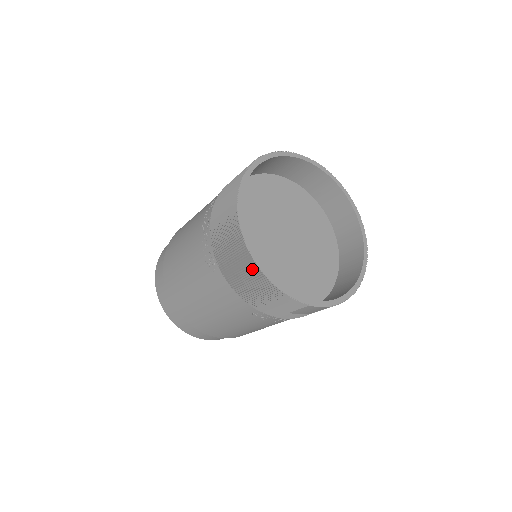
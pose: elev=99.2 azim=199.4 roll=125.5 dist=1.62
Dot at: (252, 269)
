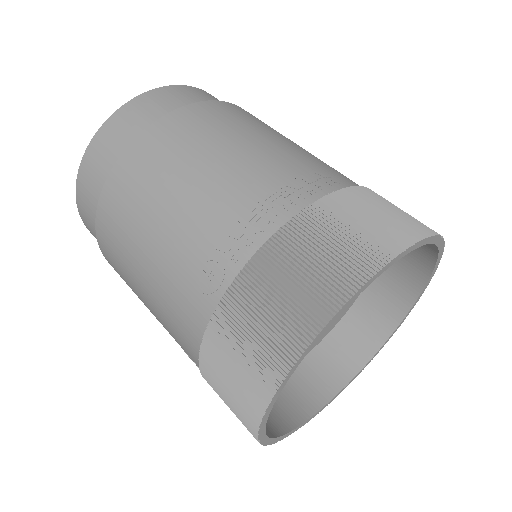
Dot at: (258, 387)
